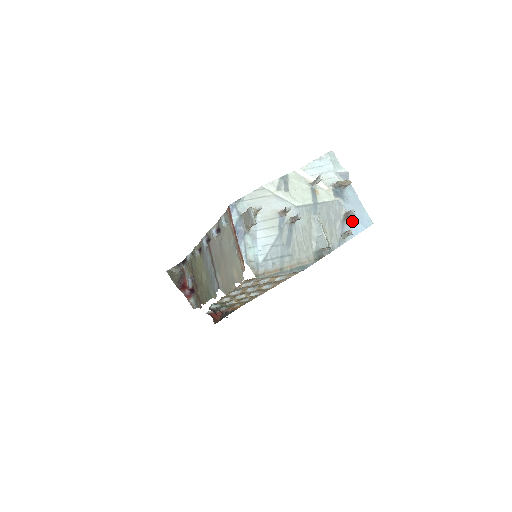
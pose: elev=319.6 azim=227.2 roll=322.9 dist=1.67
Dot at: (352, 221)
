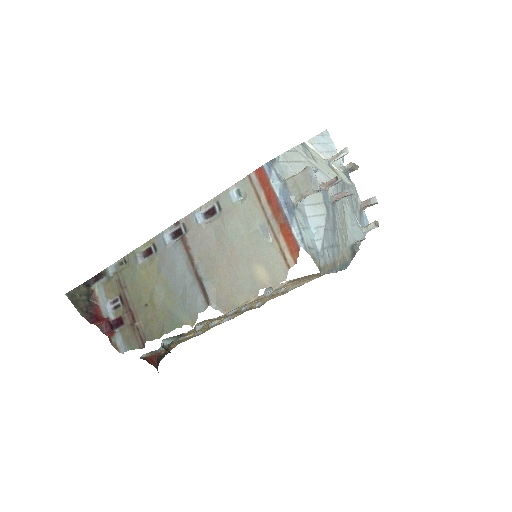
Dot at: (364, 214)
